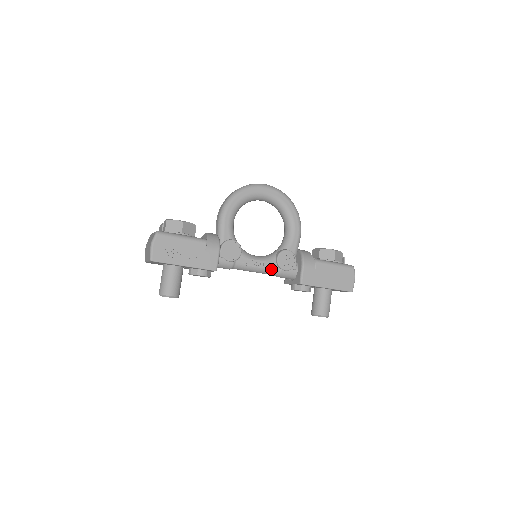
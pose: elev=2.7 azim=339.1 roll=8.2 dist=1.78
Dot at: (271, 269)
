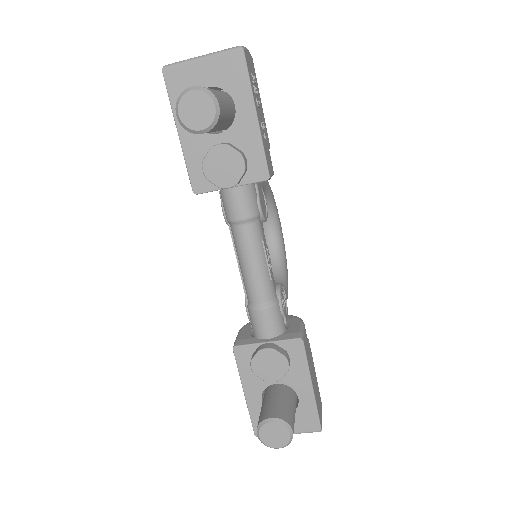
Dot at: (272, 285)
